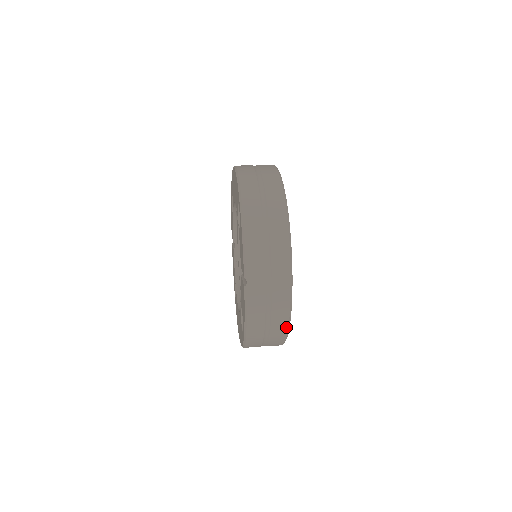
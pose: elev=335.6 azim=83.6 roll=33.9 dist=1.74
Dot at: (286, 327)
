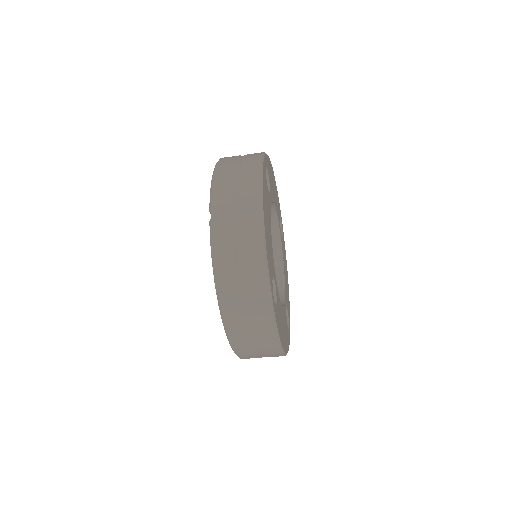
Dot at: (264, 277)
